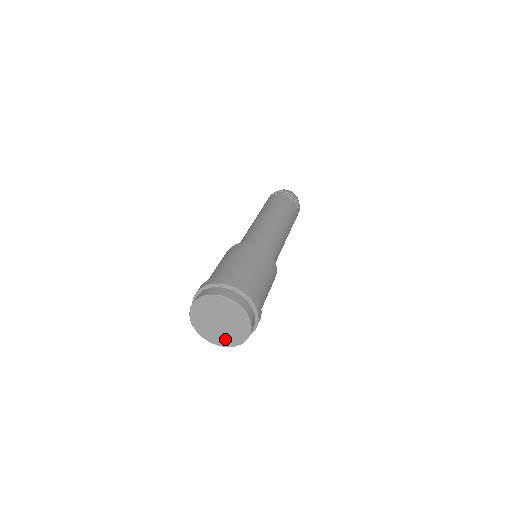
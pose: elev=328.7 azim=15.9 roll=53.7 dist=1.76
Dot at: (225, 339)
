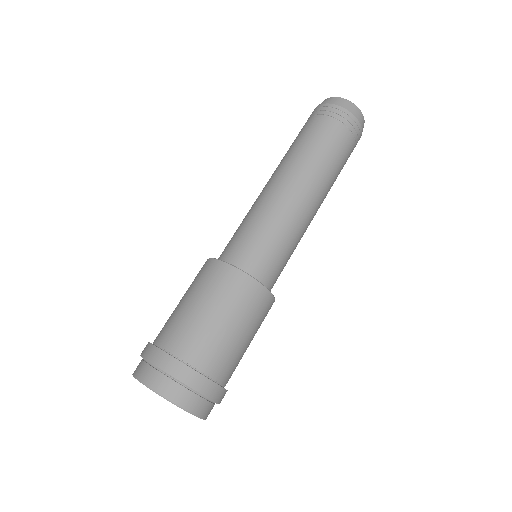
Dot at: occluded
